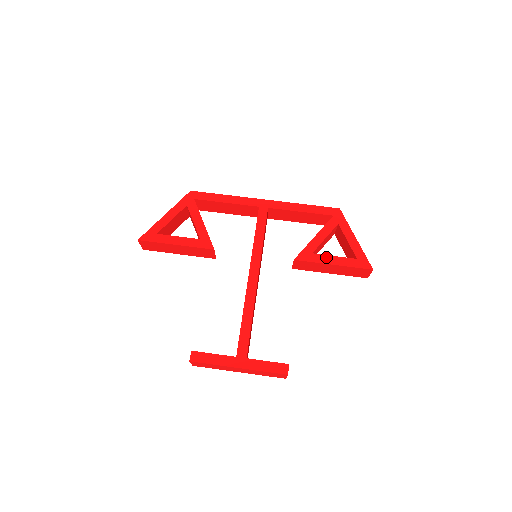
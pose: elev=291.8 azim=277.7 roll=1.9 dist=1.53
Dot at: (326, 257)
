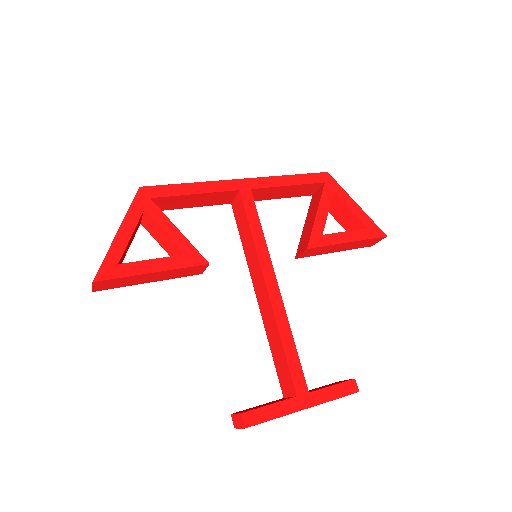
Dot at: (338, 235)
